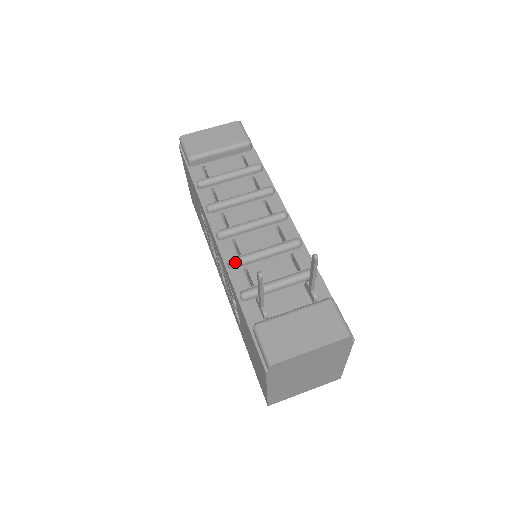
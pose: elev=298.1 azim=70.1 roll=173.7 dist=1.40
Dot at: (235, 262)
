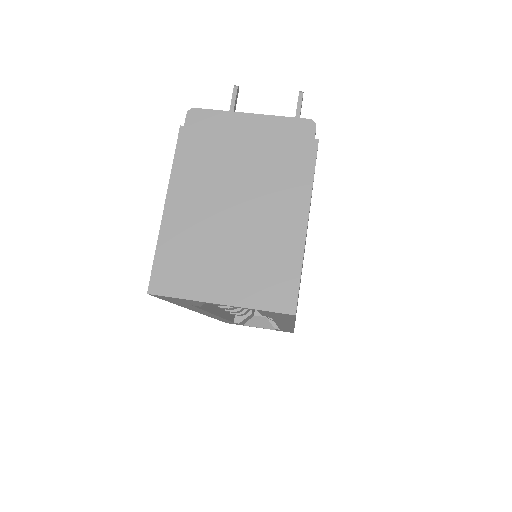
Dot at: occluded
